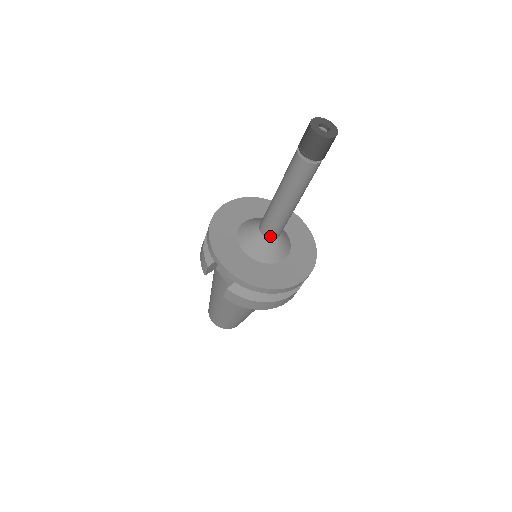
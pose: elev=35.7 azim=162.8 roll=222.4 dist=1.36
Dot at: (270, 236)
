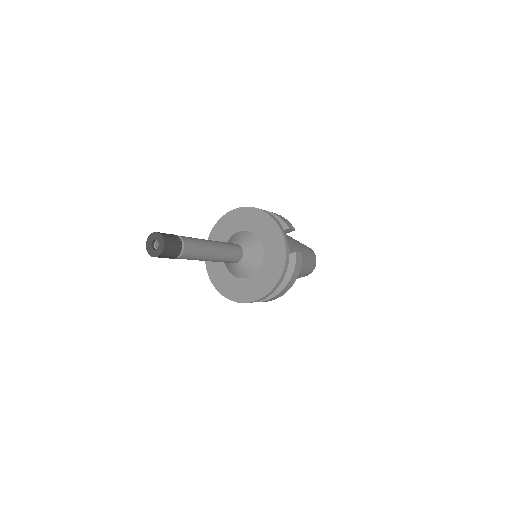
Dot at: occluded
